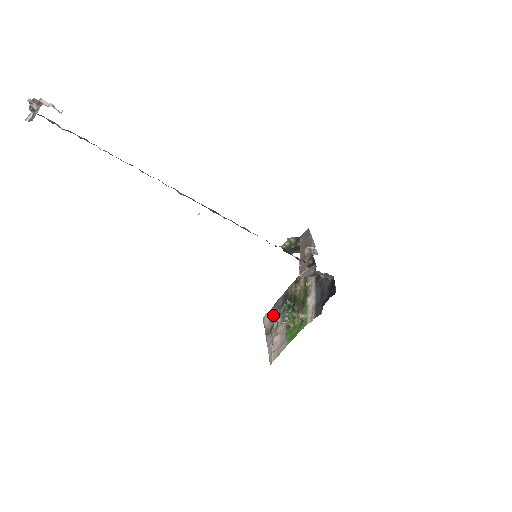
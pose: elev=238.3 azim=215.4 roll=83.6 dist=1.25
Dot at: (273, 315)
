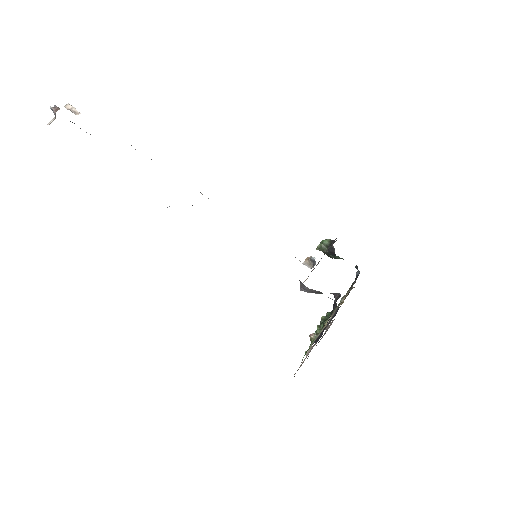
Dot at: occluded
